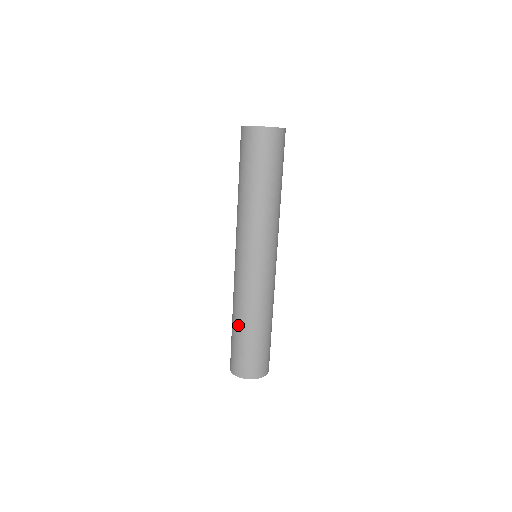
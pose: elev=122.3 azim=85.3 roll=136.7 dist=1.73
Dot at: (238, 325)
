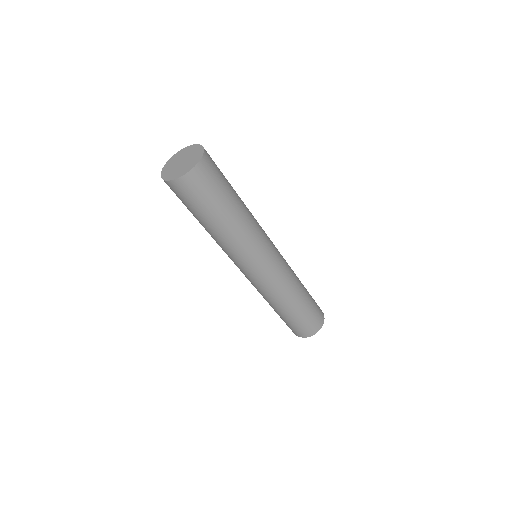
Dot at: (278, 311)
